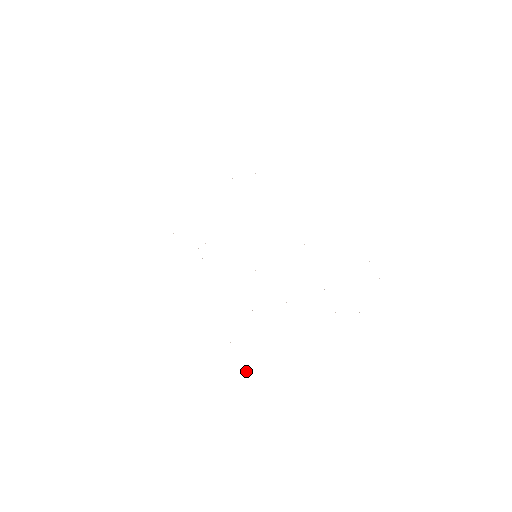
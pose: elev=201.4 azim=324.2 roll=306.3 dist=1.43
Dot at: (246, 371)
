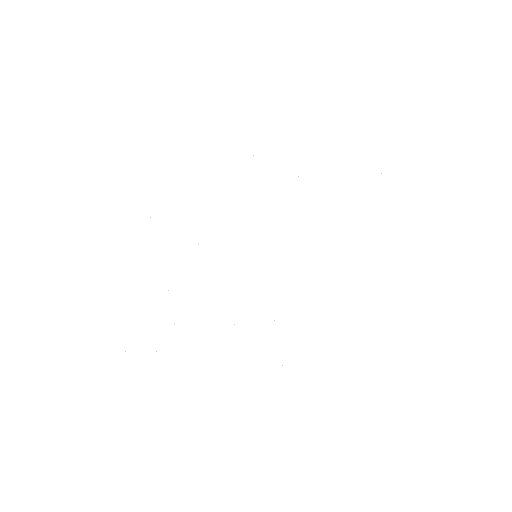
Dot at: occluded
